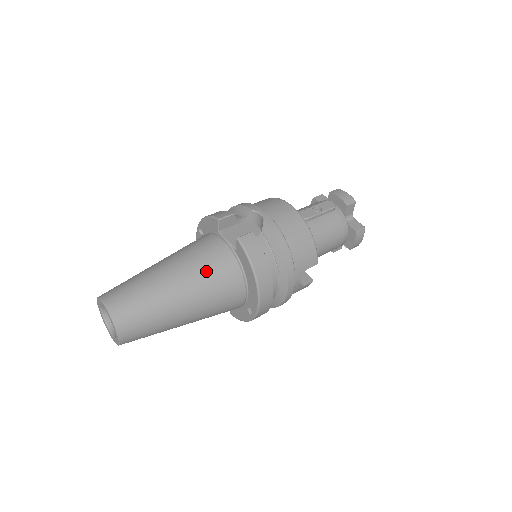
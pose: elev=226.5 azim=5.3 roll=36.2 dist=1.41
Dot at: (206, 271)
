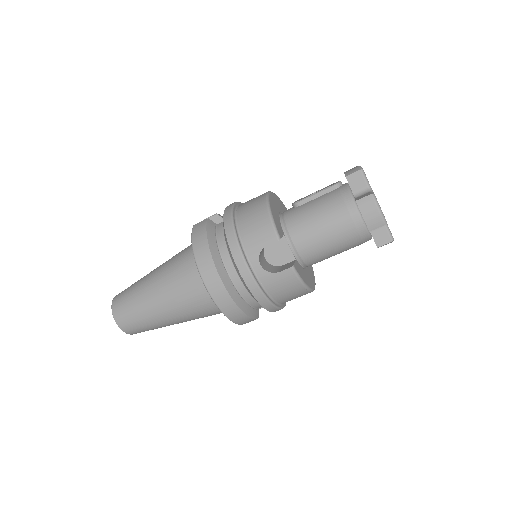
Dot at: (175, 261)
